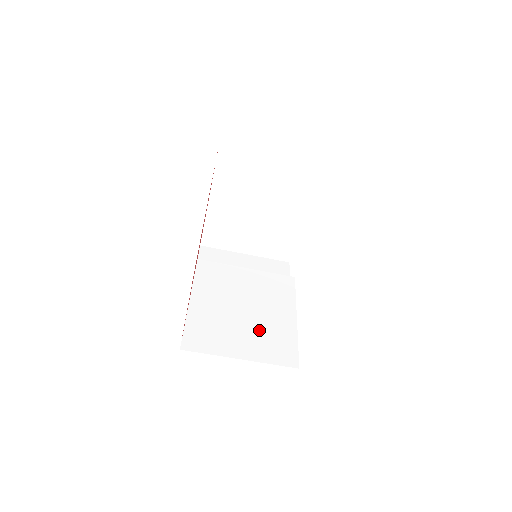
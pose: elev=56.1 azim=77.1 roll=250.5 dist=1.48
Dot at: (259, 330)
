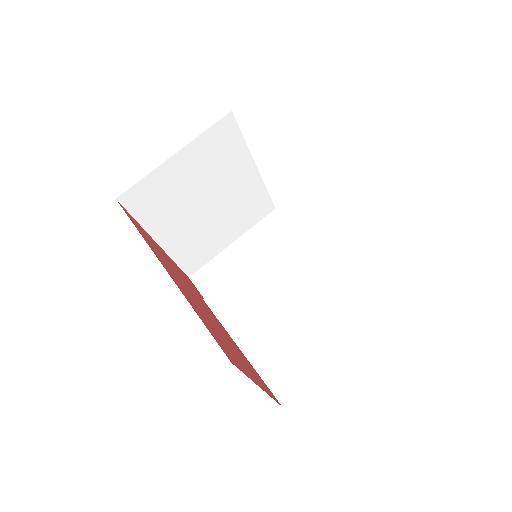
Dot at: (324, 312)
